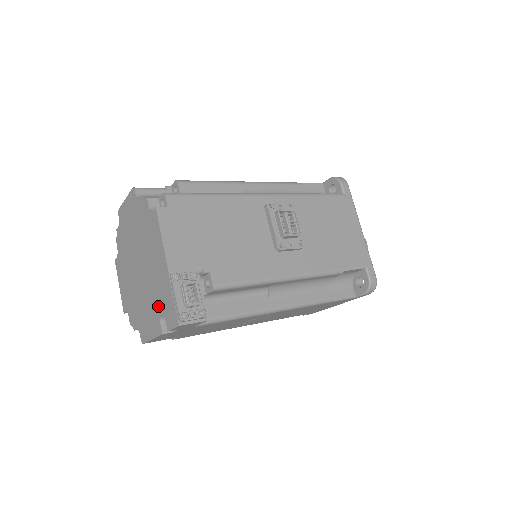
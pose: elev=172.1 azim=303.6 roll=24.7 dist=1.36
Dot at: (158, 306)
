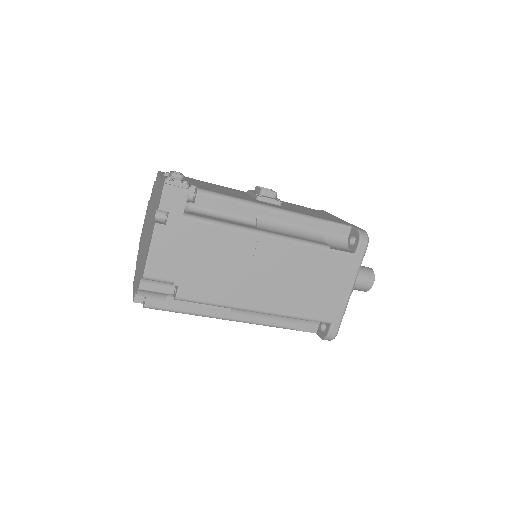
Dot at: (154, 214)
